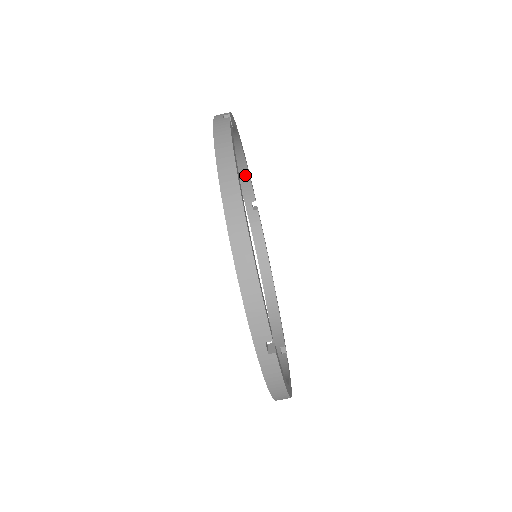
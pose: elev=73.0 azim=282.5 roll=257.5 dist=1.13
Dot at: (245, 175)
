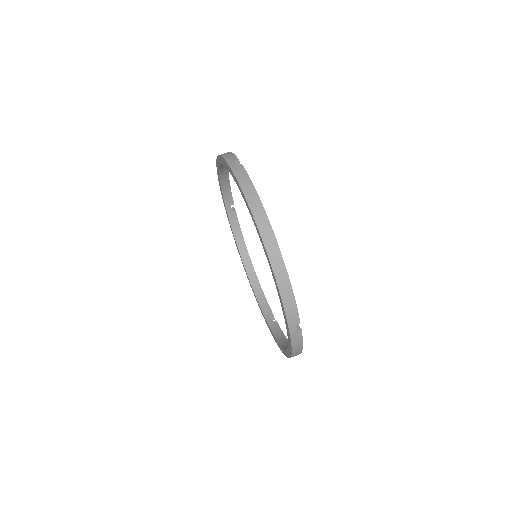
Dot at: (227, 186)
